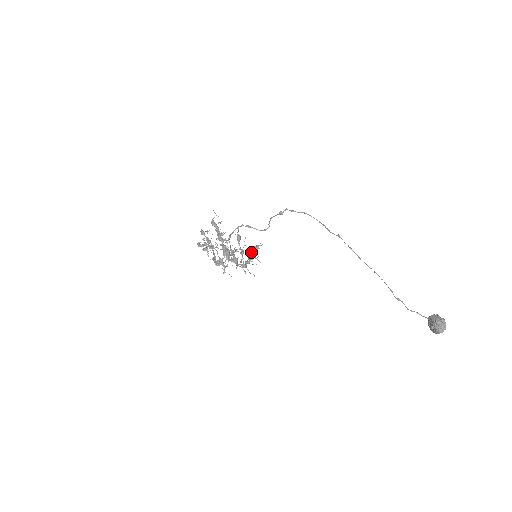
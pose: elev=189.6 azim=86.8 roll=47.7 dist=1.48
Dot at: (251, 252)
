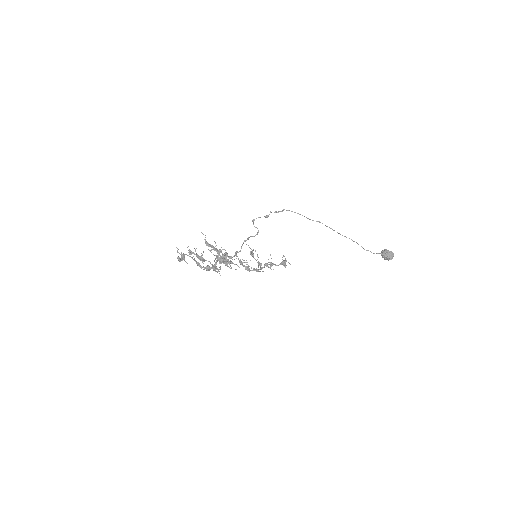
Dot at: (272, 263)
